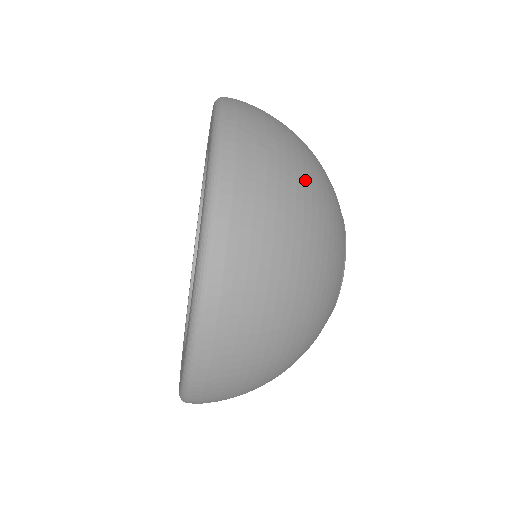
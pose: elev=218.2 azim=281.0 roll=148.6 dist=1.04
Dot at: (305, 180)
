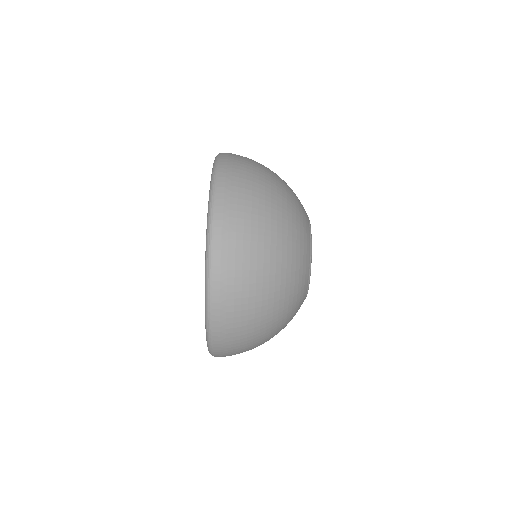
Dot at: occluded
